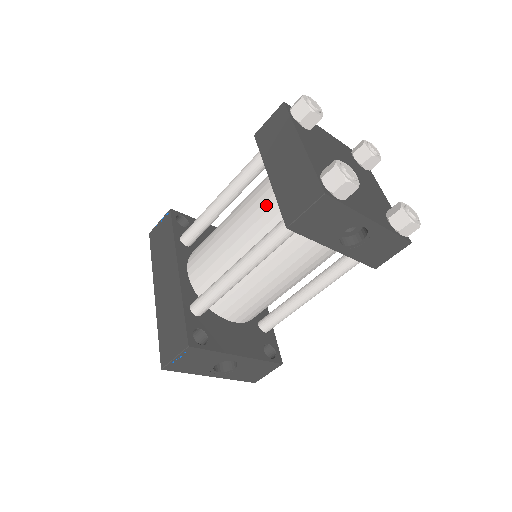
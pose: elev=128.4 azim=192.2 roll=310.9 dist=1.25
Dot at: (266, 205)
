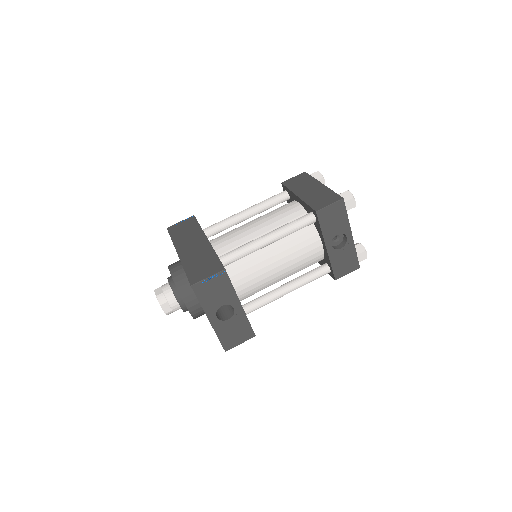
Dot at: (290, 212)
